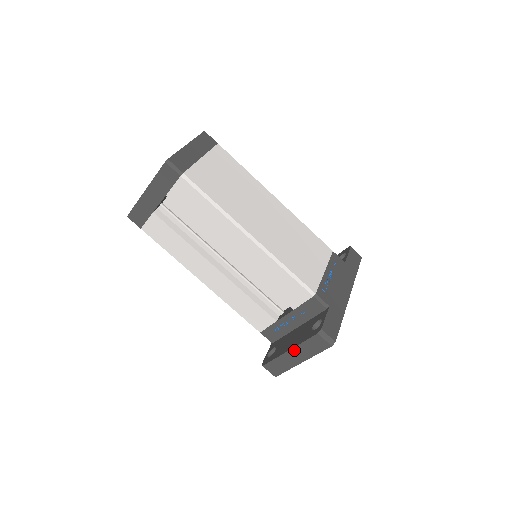
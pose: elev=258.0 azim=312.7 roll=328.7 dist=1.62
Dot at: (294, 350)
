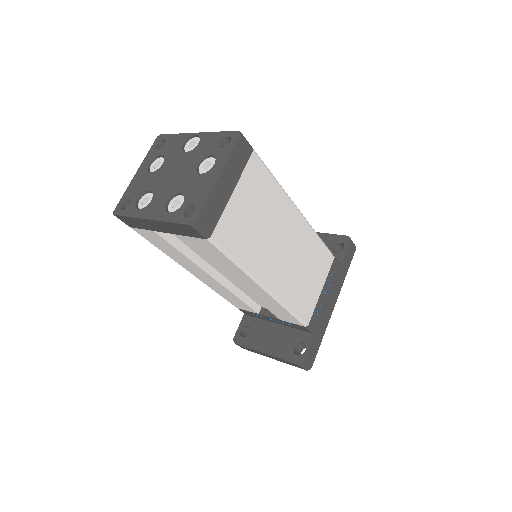
Dot at: (271, 356)
